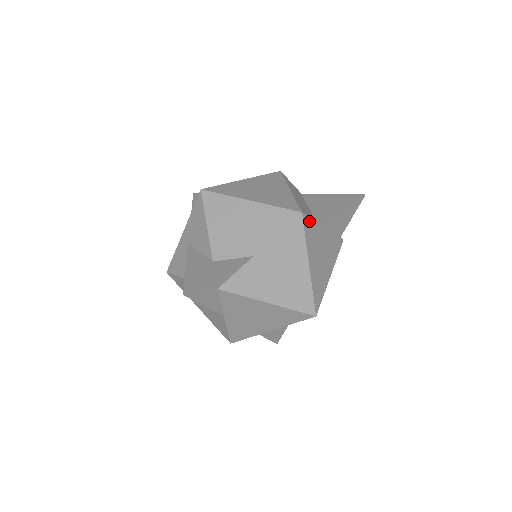
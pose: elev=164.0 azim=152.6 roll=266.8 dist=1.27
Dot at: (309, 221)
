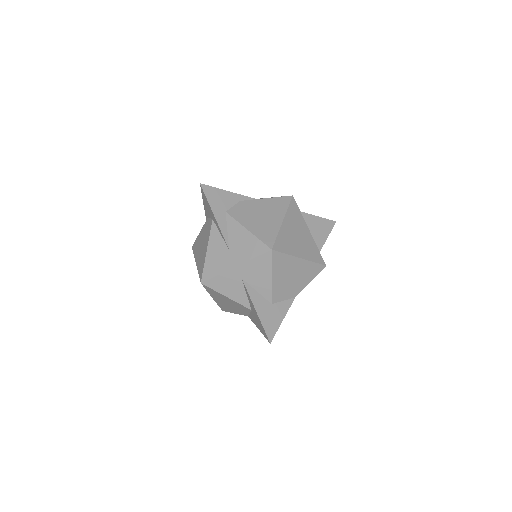
Dot at: occluded
